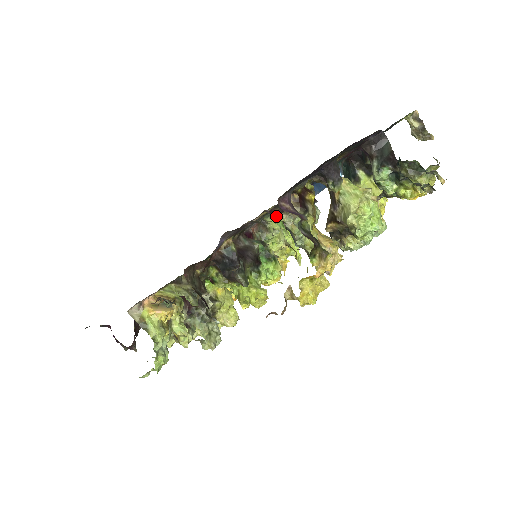
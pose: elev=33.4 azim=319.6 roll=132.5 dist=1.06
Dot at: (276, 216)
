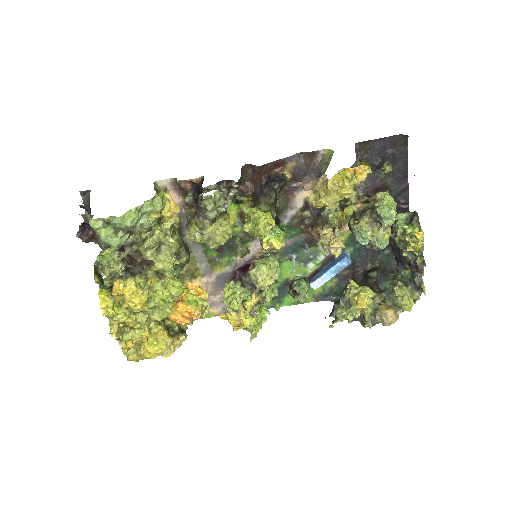
Dot at: occluded
